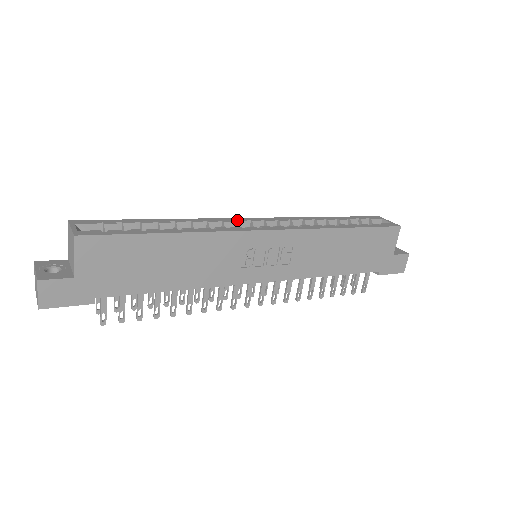
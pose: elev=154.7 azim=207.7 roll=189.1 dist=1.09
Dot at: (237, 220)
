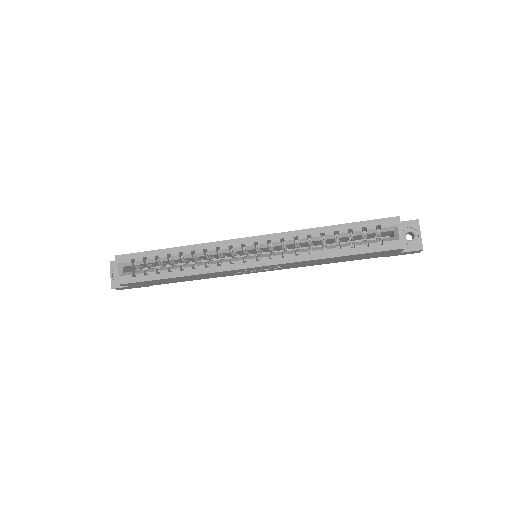
Dot at: (233, 245)
